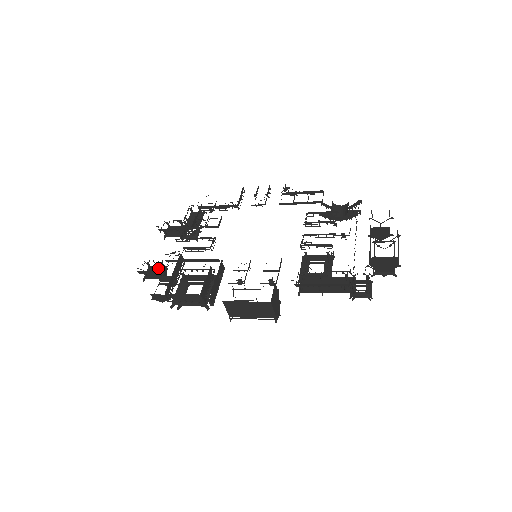
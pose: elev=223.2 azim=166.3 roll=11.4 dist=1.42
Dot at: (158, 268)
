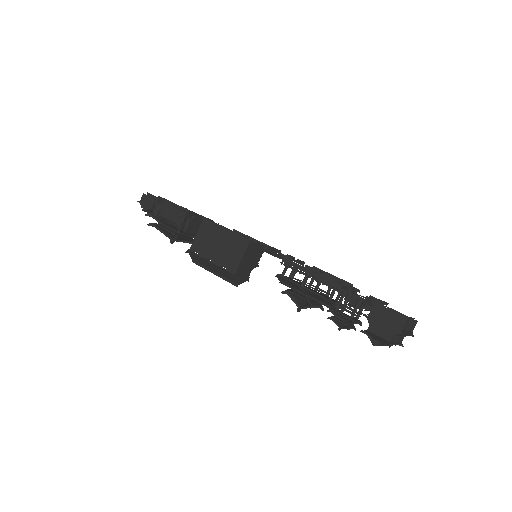
Dot at: occluded
